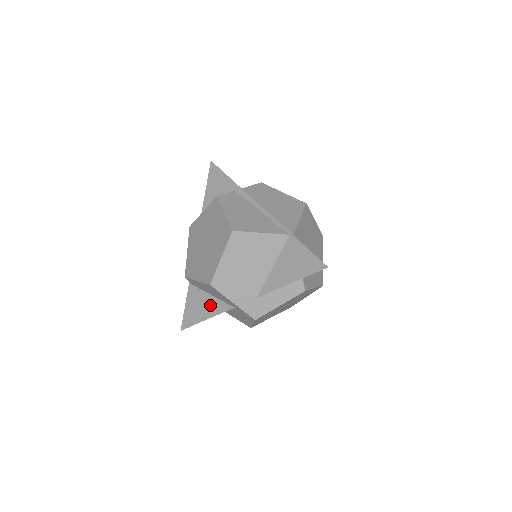
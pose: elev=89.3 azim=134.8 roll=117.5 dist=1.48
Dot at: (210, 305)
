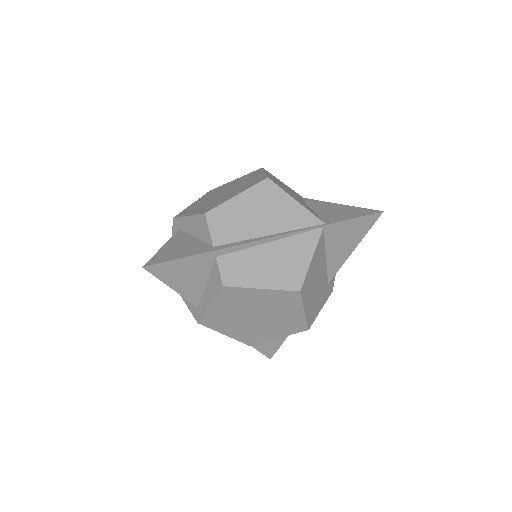
Dot at: occluded
